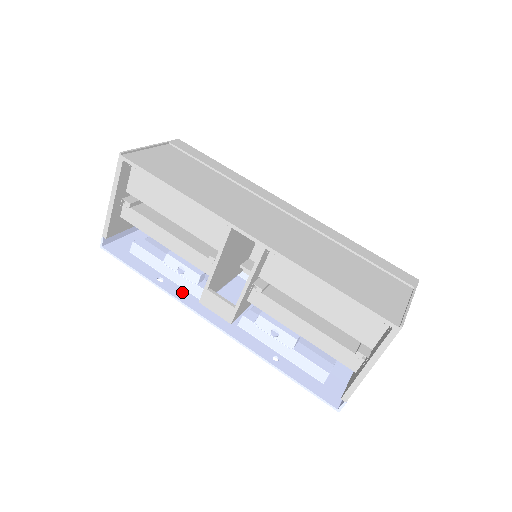
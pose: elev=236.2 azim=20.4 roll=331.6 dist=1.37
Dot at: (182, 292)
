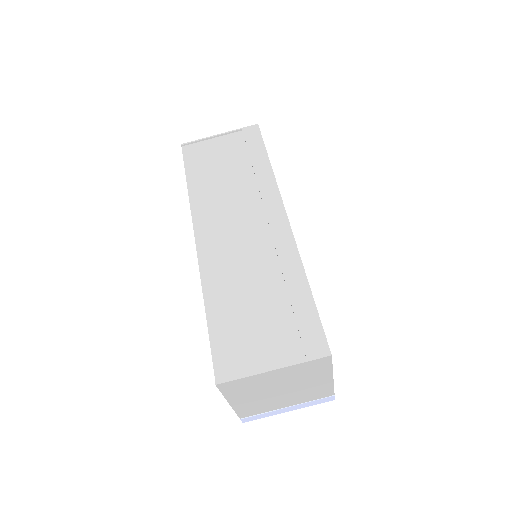
Dot at: occluded
